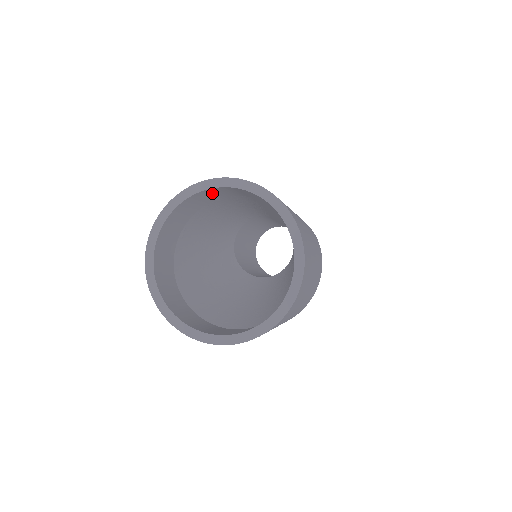
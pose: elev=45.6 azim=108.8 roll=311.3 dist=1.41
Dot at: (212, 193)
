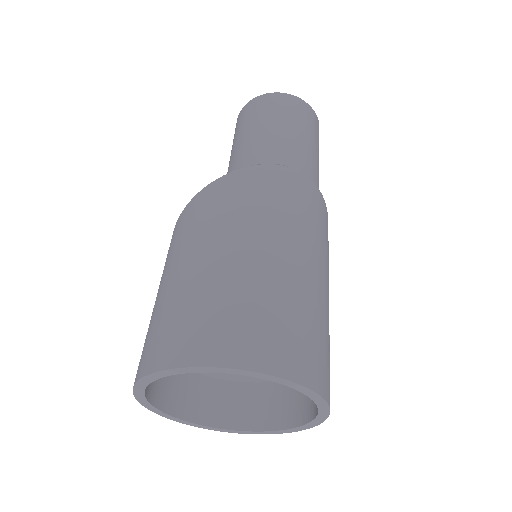
Dot at: occluded
